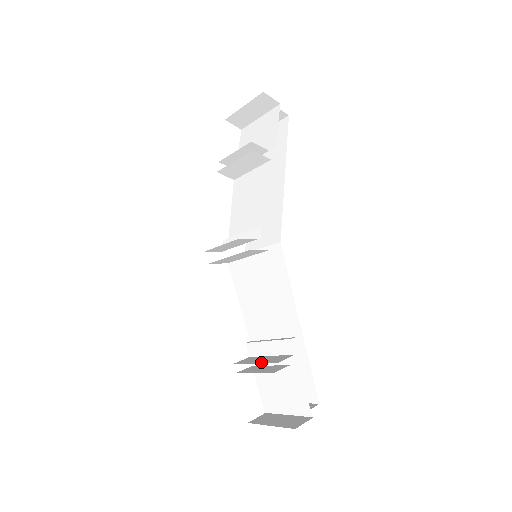
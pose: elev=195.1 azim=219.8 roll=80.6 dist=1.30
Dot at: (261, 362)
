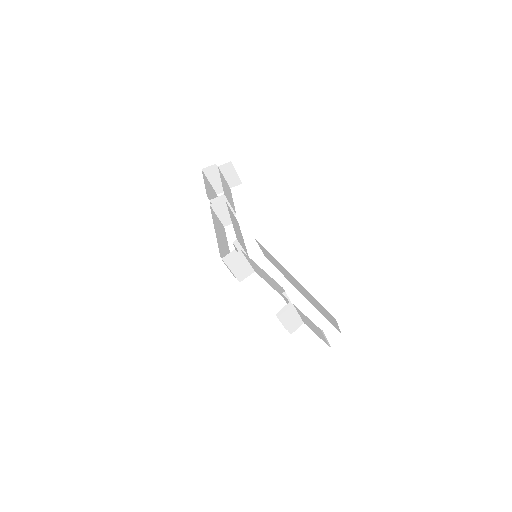
Dot at: occluded
